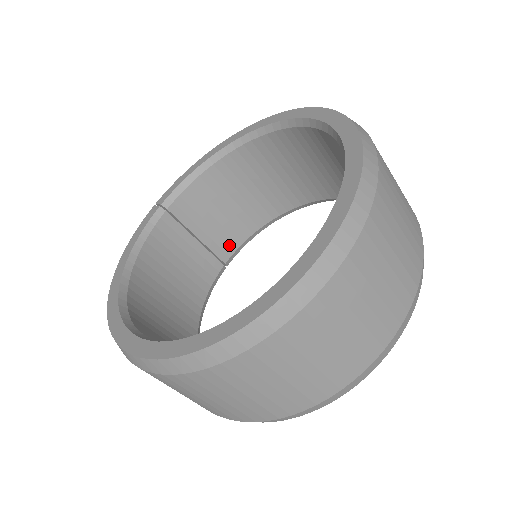
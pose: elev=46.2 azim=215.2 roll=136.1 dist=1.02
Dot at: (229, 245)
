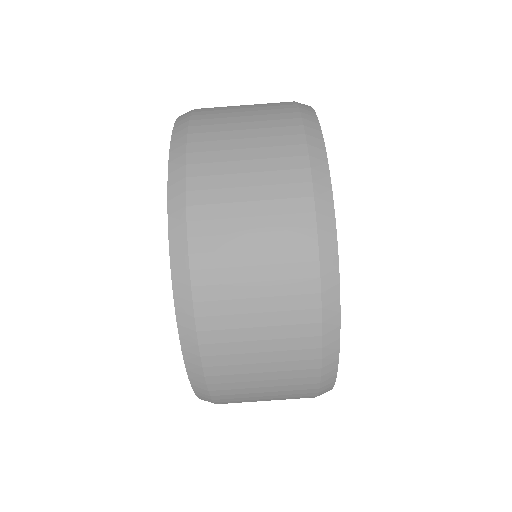
Dot at: occluded
